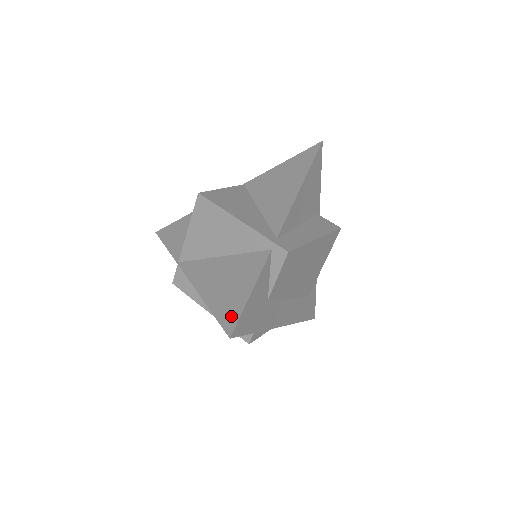
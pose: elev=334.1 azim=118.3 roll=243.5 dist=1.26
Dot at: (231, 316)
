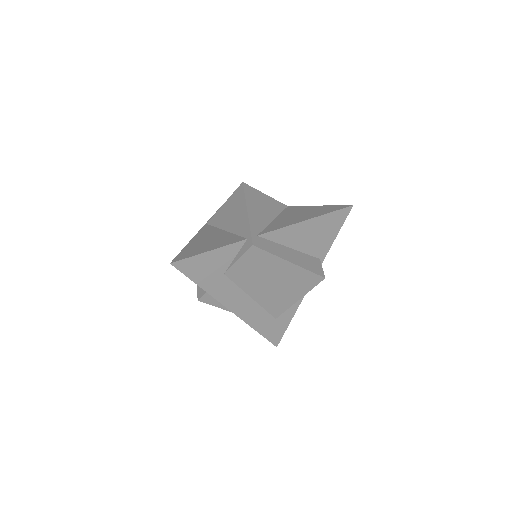
Dot at: (186, 255)
